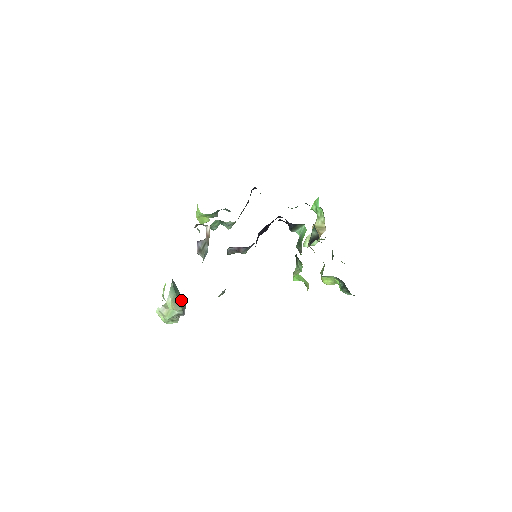
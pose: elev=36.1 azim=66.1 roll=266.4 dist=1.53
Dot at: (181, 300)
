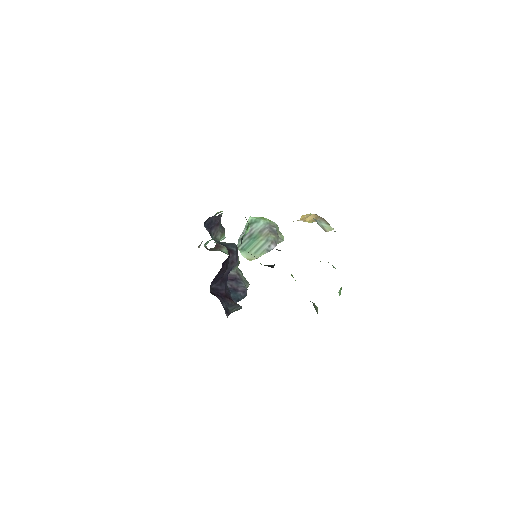
Dot at: (260, 247)
